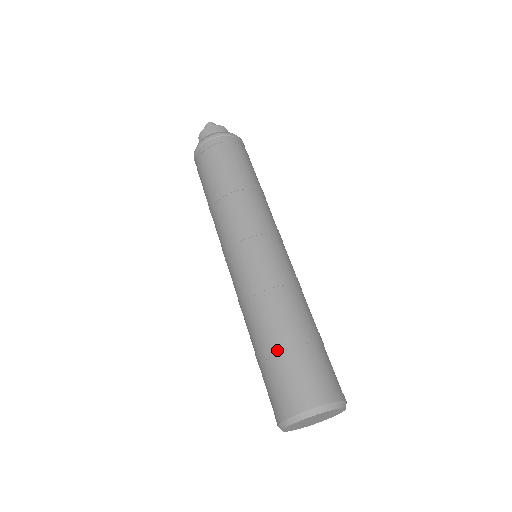
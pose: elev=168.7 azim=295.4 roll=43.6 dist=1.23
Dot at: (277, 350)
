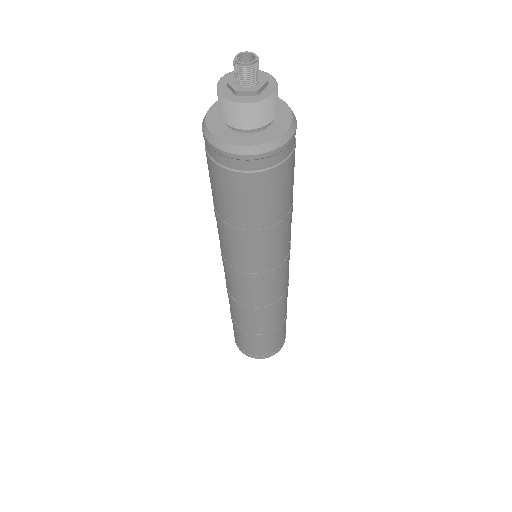
Dot at: (265, 338)
